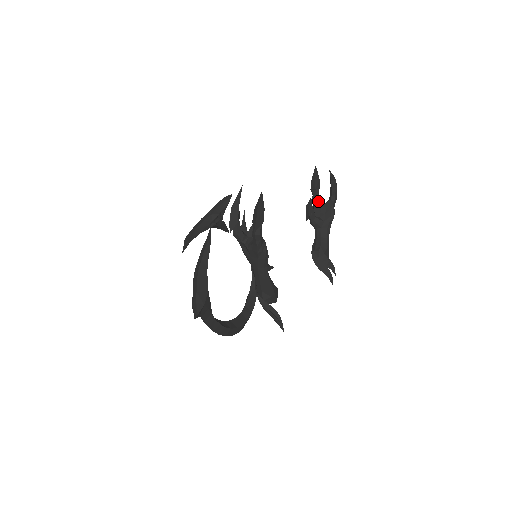
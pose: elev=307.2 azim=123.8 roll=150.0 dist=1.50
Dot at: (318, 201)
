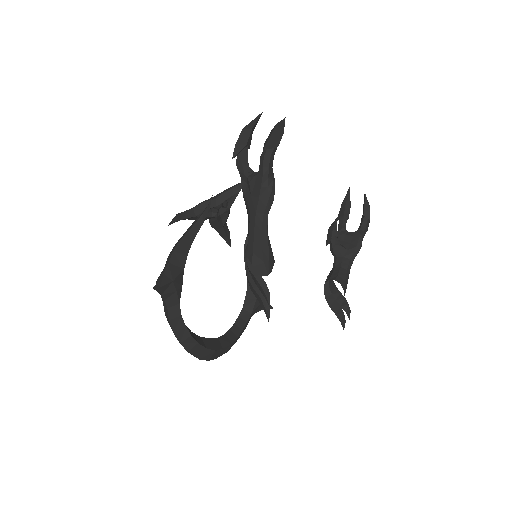
Dot at: (344, 229)
